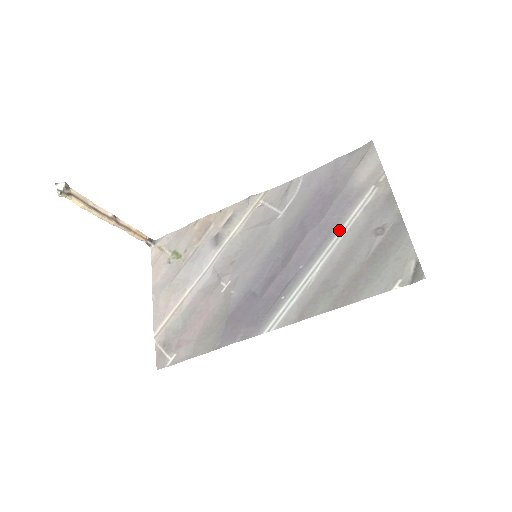
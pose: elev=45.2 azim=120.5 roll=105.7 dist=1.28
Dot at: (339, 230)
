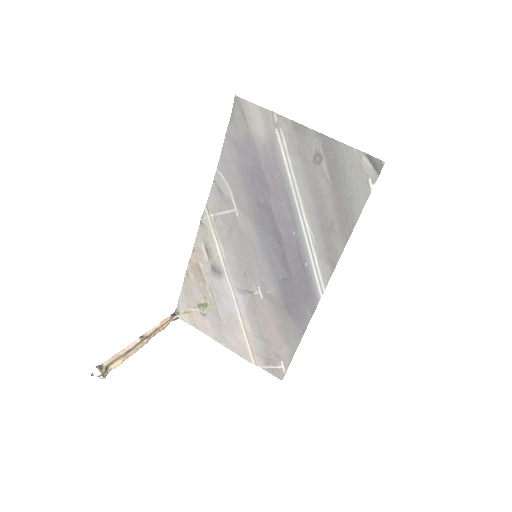
Dot at: (290, 185)
